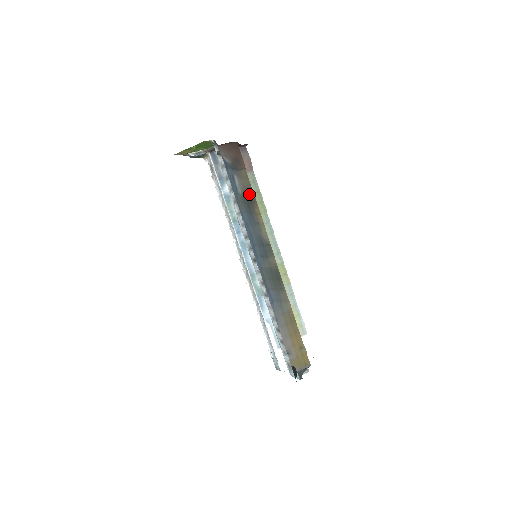
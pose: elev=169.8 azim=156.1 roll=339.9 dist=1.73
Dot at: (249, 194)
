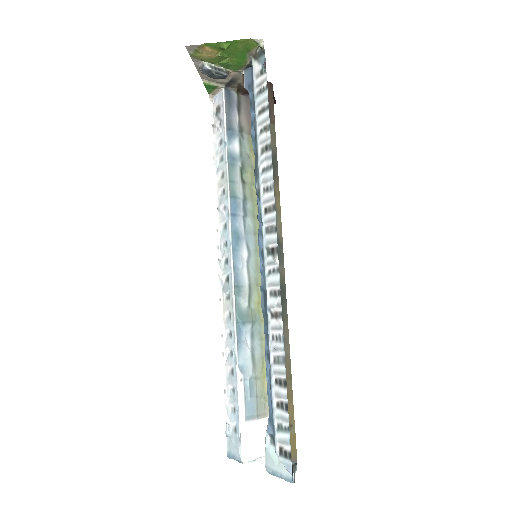
Dot at: (272, 160)
